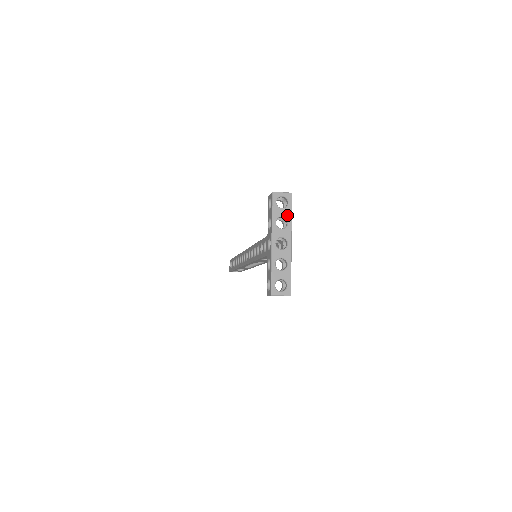
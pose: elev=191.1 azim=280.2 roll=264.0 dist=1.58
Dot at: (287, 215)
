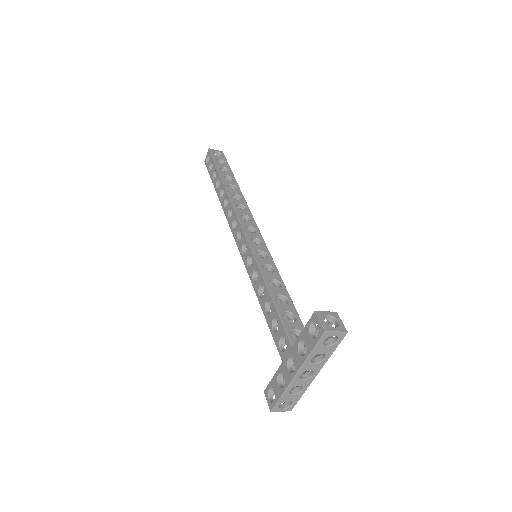
Dot at: (328, 352)
